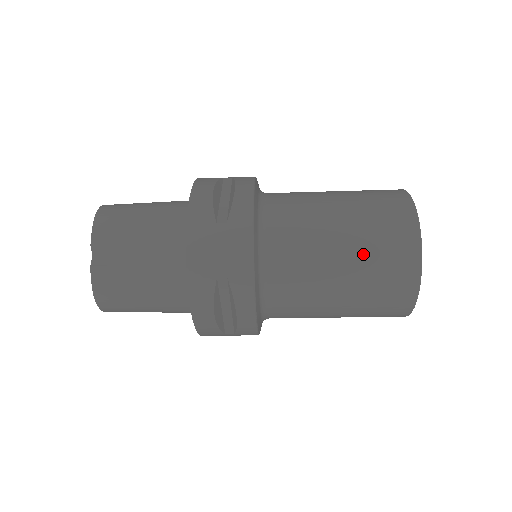
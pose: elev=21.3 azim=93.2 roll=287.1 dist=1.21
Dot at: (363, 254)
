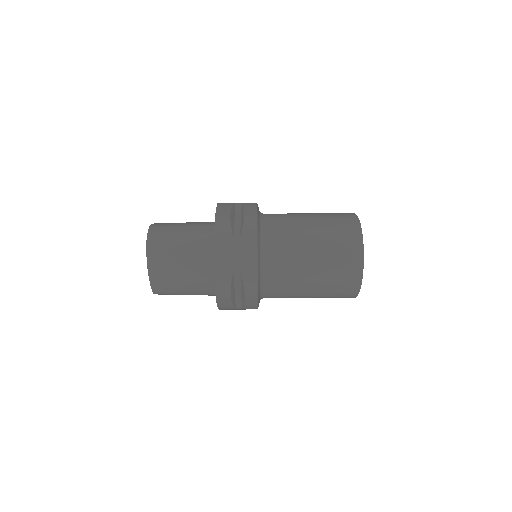
Dot at: occluded
